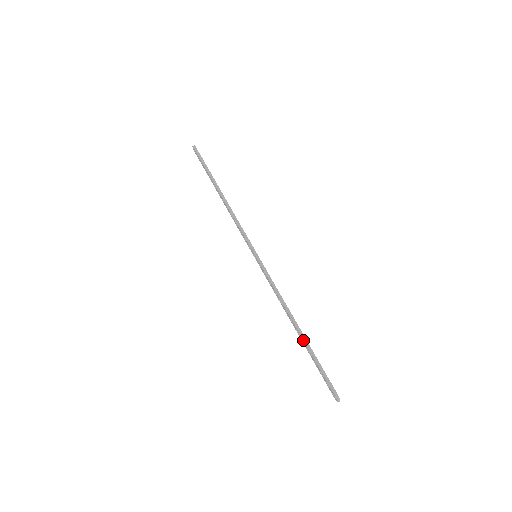
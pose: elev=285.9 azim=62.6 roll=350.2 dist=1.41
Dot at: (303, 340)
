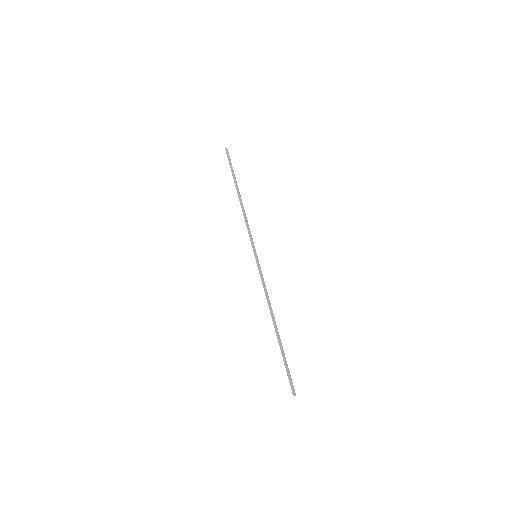
Dot at: (277, 337)
